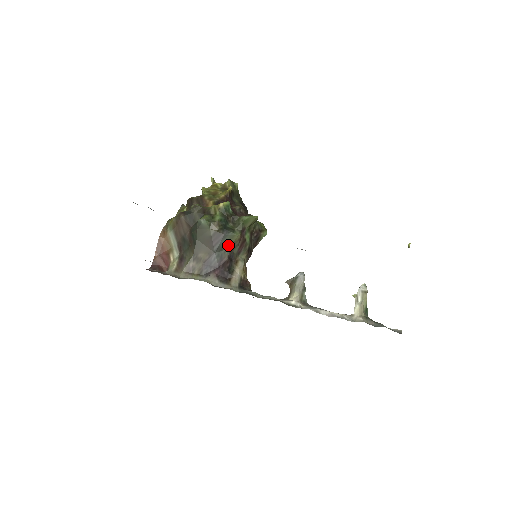
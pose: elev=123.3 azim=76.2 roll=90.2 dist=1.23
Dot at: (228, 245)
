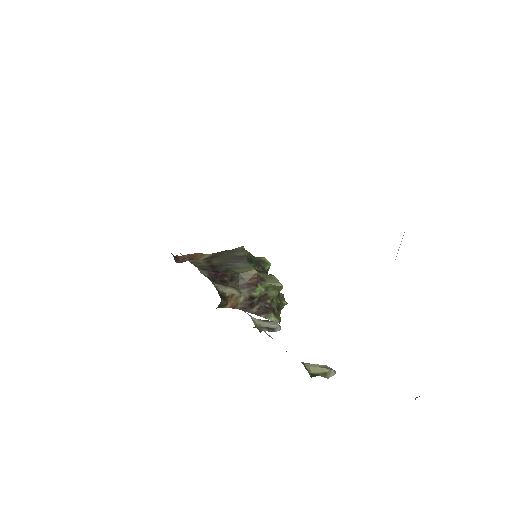
Dot at: (241, 270)
